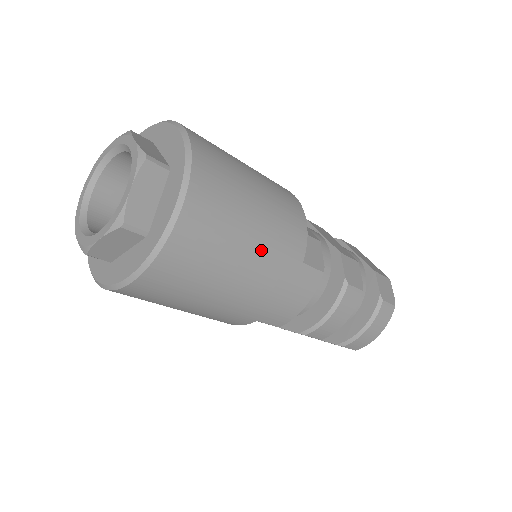
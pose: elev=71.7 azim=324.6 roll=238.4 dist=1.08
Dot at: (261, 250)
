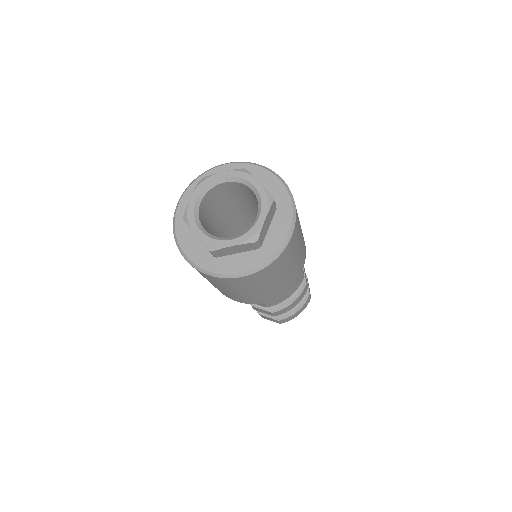
Dot at: (297, 263)
